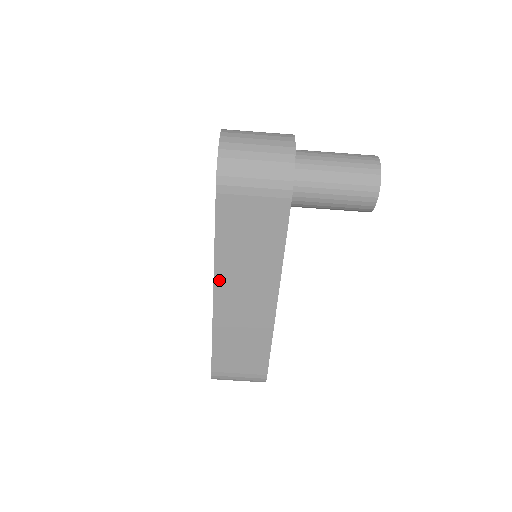
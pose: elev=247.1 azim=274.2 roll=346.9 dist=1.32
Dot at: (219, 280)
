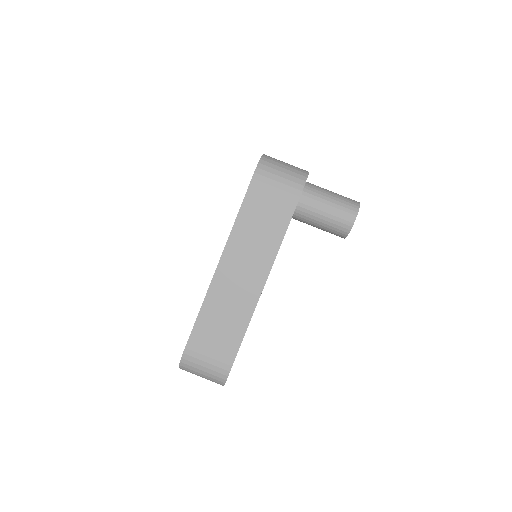
Dot at: (228, 250)
